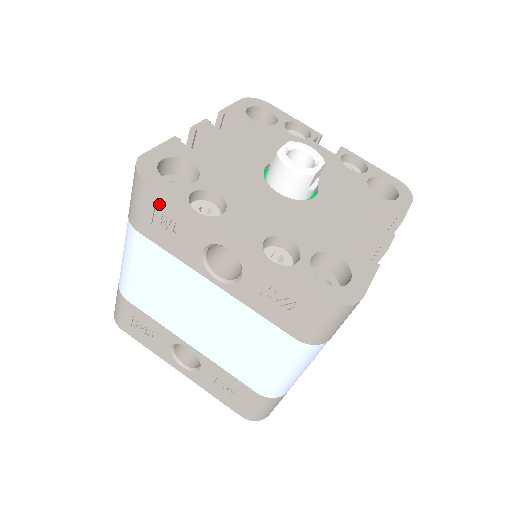
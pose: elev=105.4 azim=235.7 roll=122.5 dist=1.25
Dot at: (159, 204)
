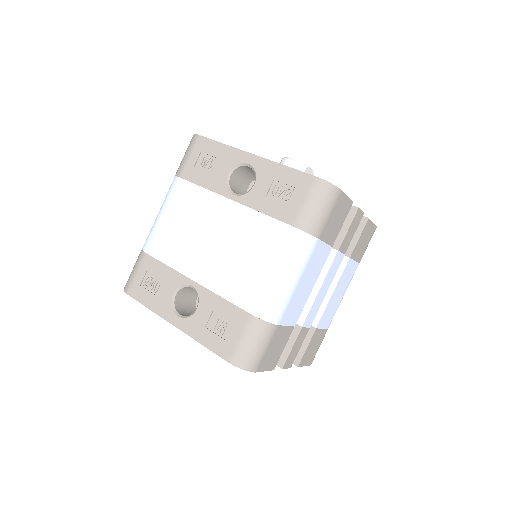
Dot at: (205, 148)
